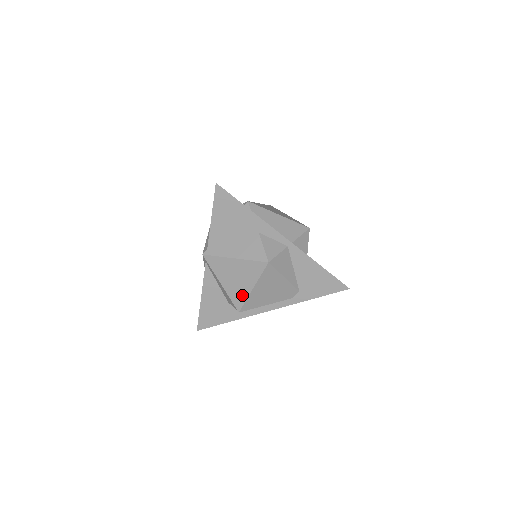
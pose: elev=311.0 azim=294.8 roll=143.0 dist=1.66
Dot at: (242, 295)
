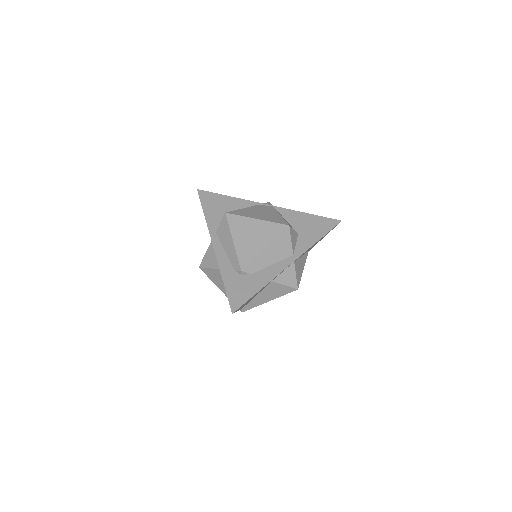
Dot at: occluded
